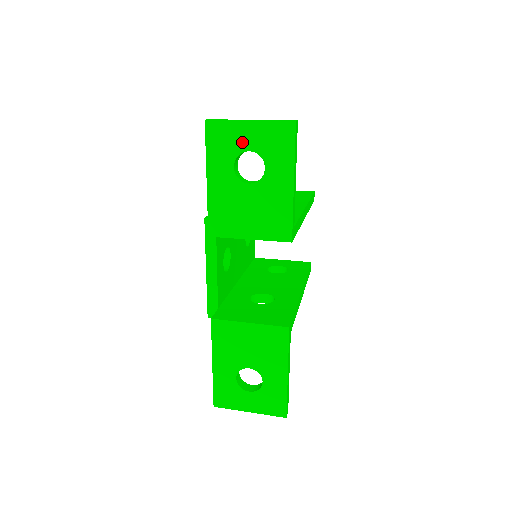
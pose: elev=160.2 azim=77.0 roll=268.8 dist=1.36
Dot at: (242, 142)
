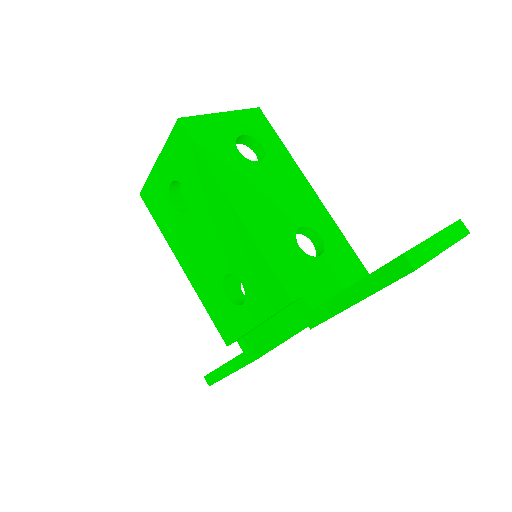
Dot at: occluded
